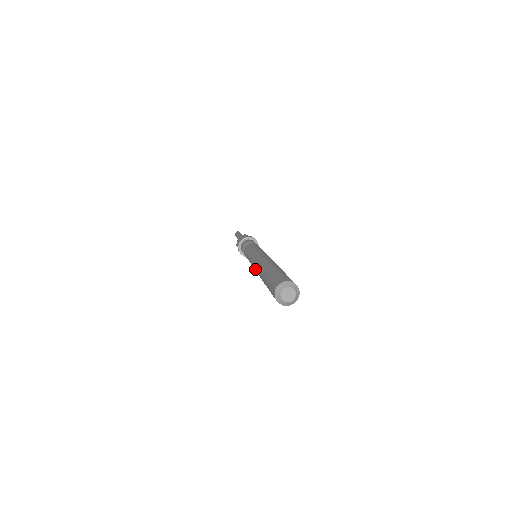
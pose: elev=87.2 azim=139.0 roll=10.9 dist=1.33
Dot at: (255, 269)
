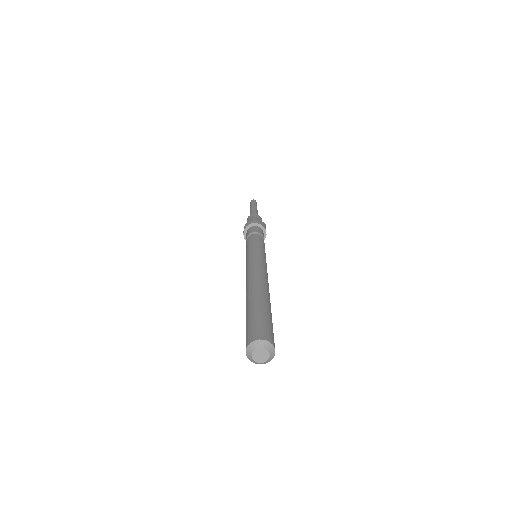
Dot at: occluded
